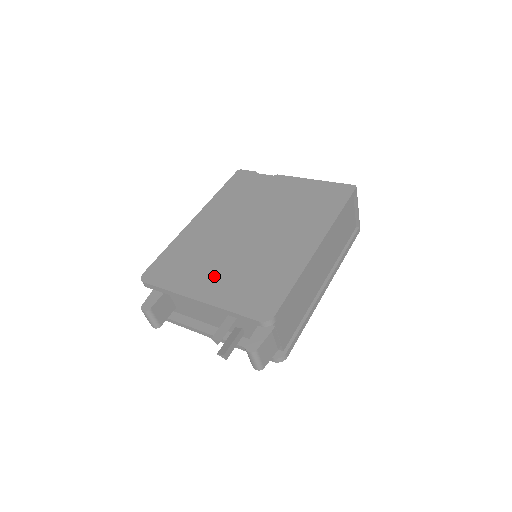
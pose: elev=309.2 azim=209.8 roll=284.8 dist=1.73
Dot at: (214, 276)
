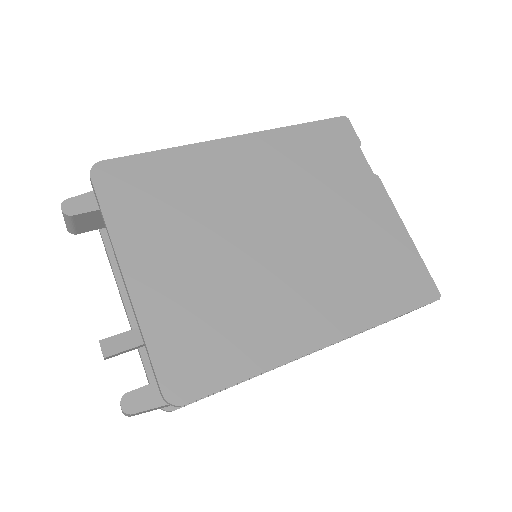
Dot at: (175, 261)
